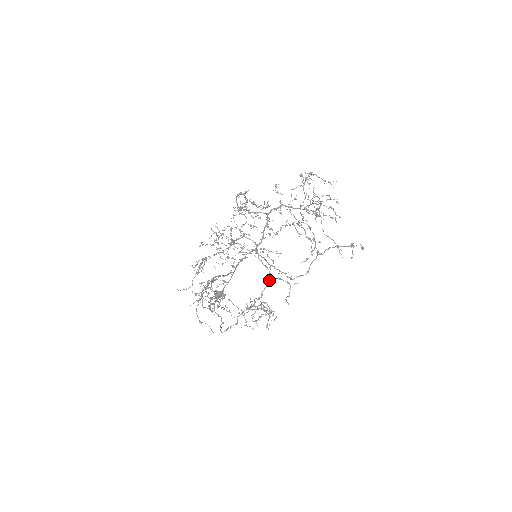
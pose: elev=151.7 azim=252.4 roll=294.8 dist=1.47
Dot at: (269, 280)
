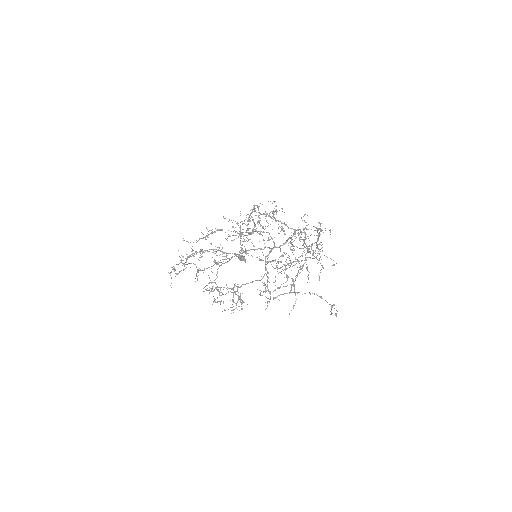
Dot at: (258, 280)
